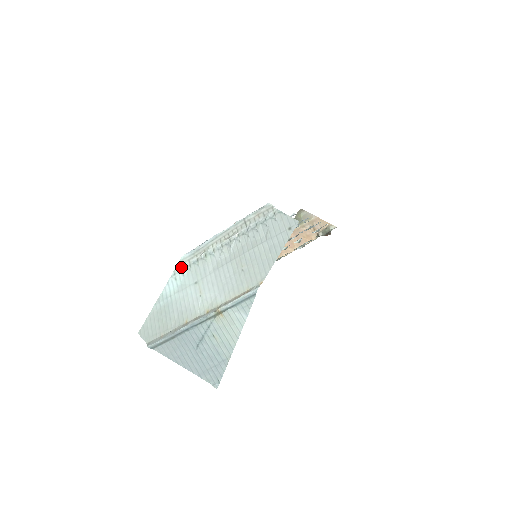
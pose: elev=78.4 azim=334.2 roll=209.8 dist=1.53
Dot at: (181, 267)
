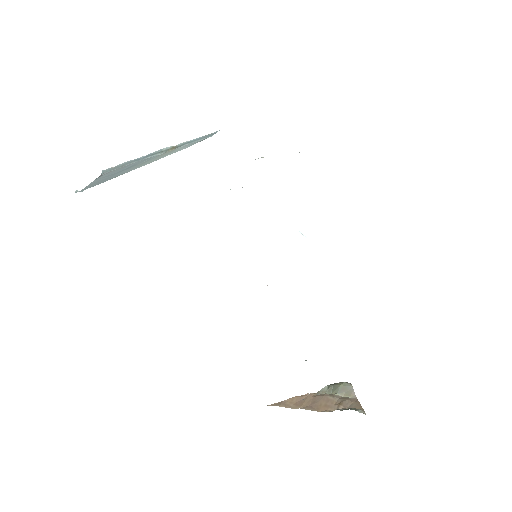
Dot at: occluded
